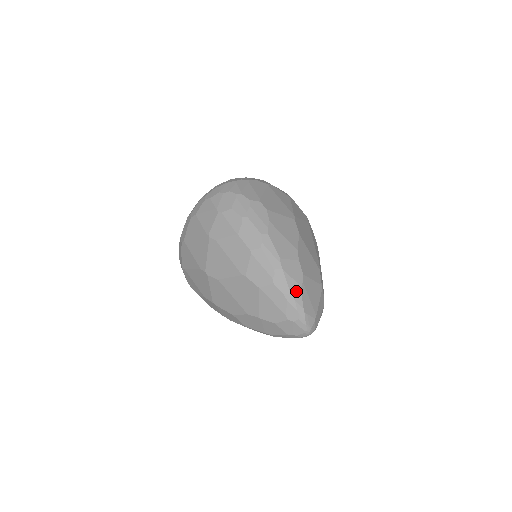
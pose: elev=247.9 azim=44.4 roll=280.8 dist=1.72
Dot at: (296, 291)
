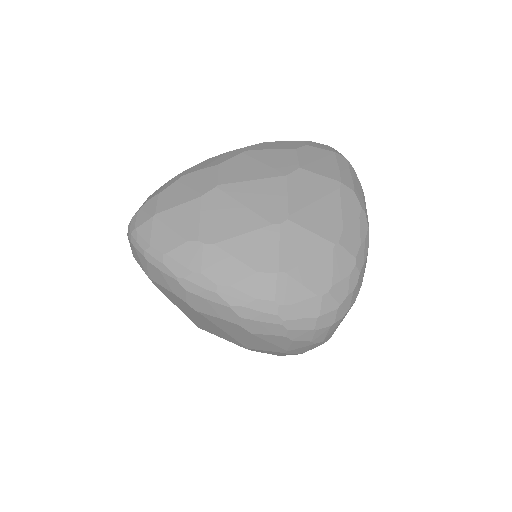
Dot at: occluded
